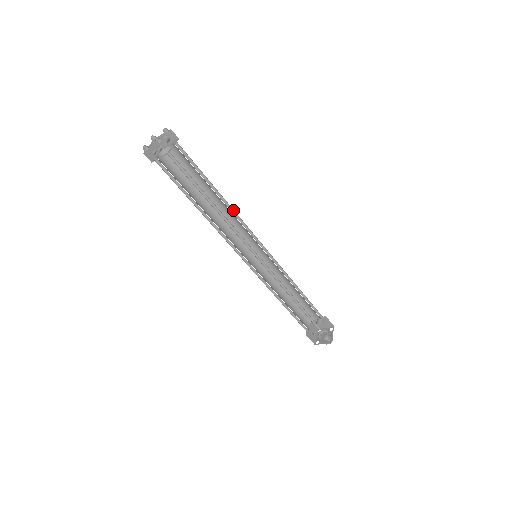
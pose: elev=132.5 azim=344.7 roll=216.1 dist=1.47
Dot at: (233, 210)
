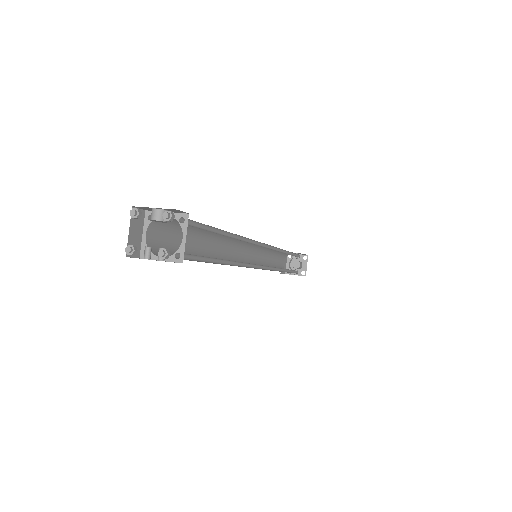
Dot at: occluded
